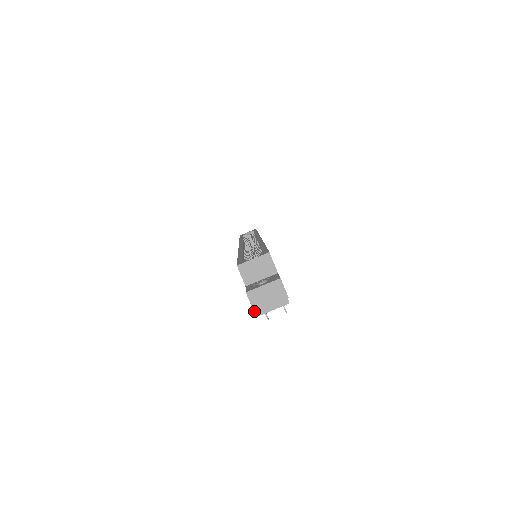
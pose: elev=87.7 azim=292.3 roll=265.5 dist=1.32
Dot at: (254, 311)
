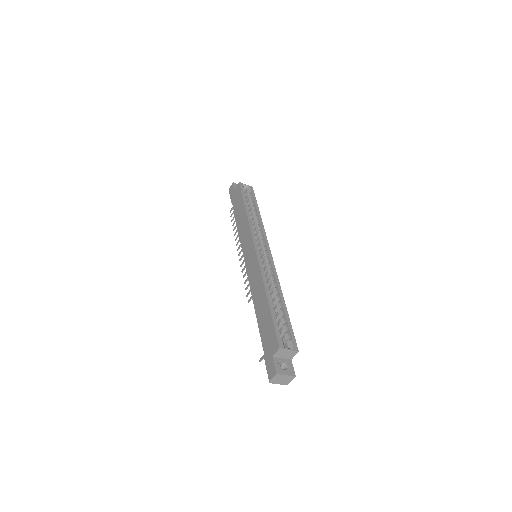
Dot at: (270, 381)
